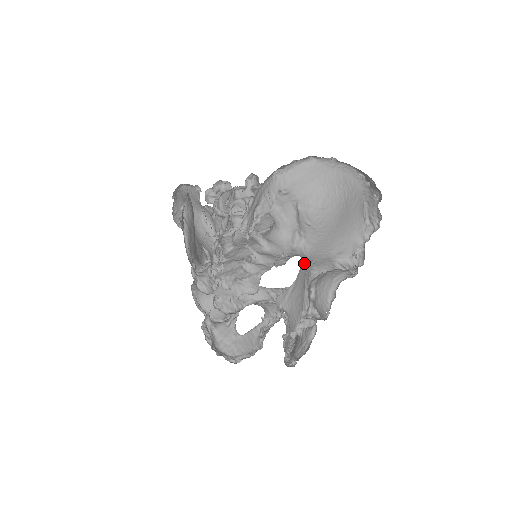
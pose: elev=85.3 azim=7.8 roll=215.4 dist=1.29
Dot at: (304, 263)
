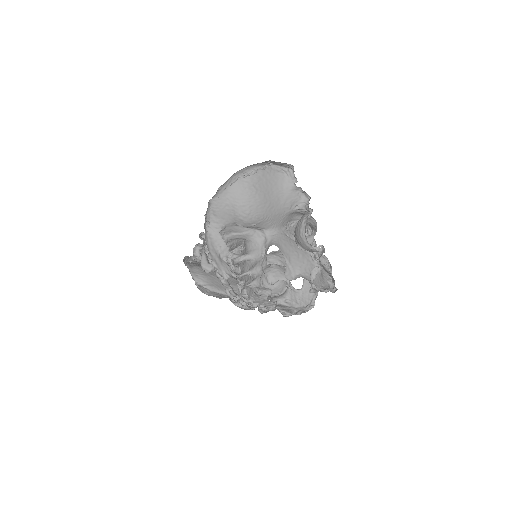
Dot at: (279, 240)
